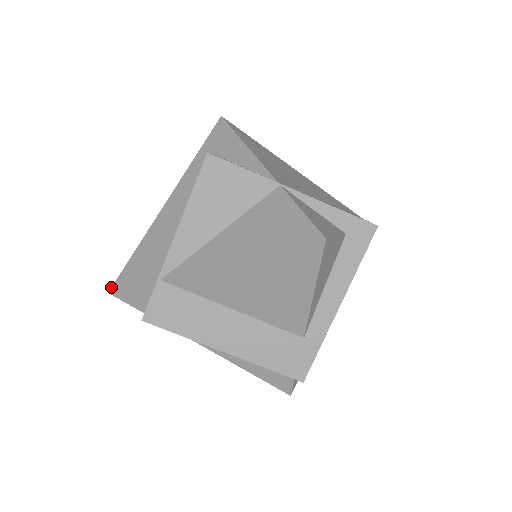
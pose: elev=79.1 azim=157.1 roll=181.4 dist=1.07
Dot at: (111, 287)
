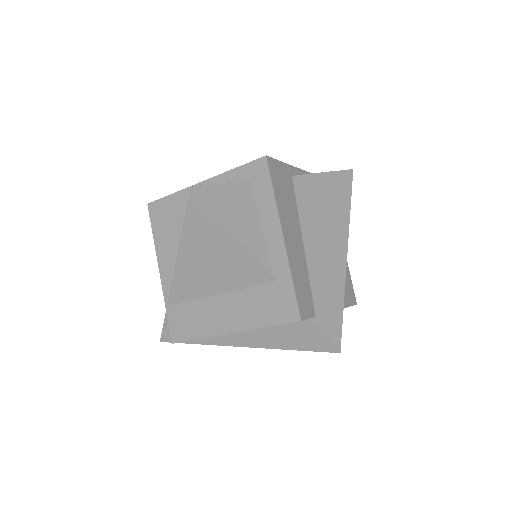
Dot at: (161, 337)
